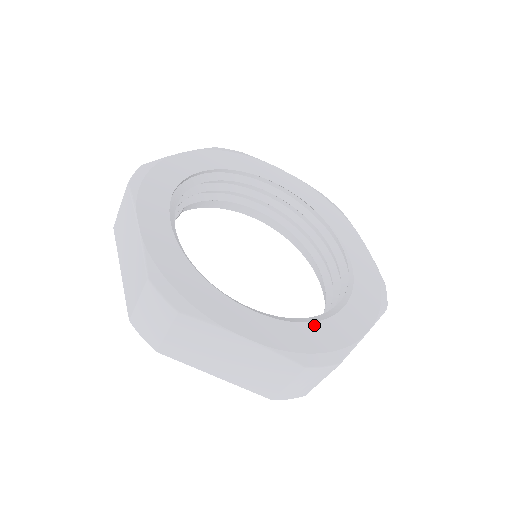
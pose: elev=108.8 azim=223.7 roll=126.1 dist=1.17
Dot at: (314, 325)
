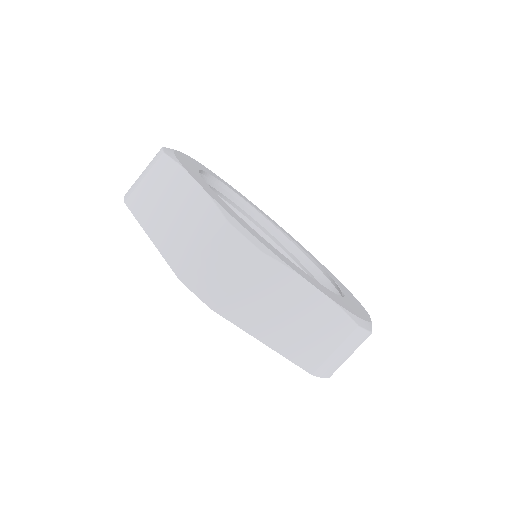
Dot at: (262, 238)
